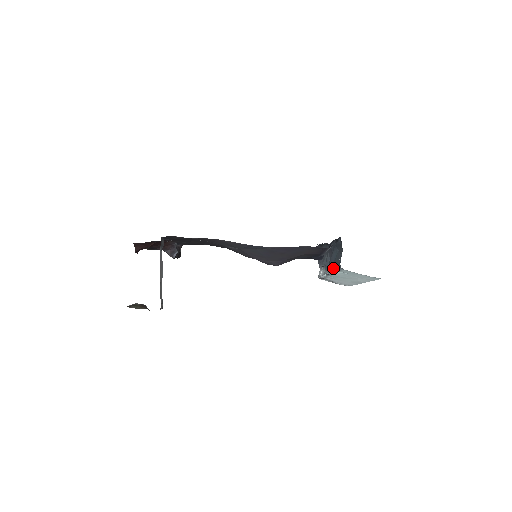
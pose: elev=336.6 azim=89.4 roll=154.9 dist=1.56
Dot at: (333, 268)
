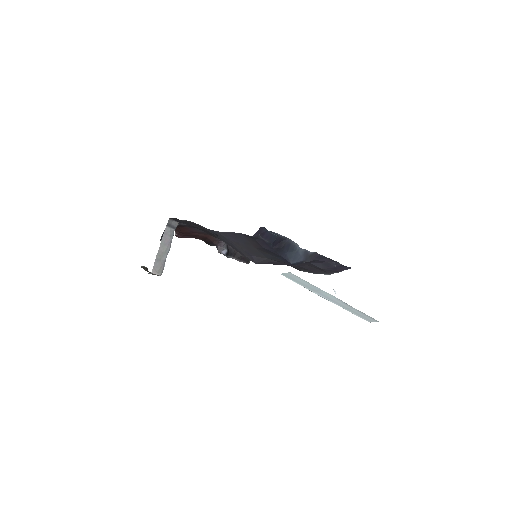
Dot at: occluded
